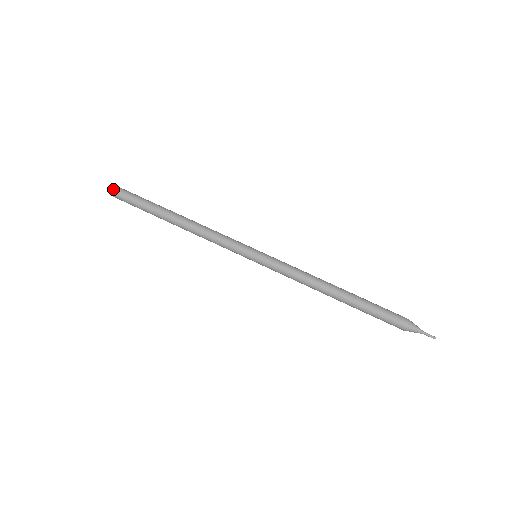
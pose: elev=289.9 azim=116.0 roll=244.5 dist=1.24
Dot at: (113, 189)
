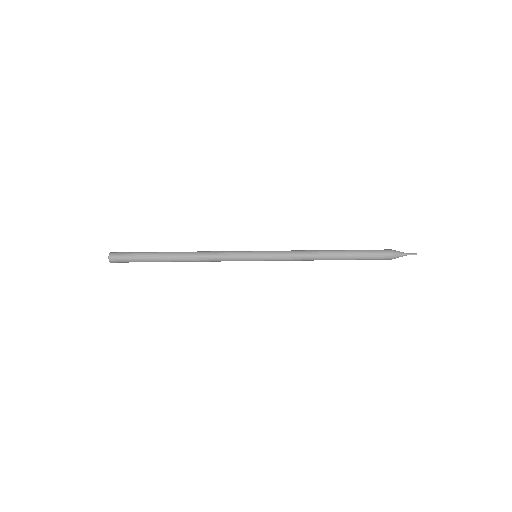
Dot at: (112, 253)
